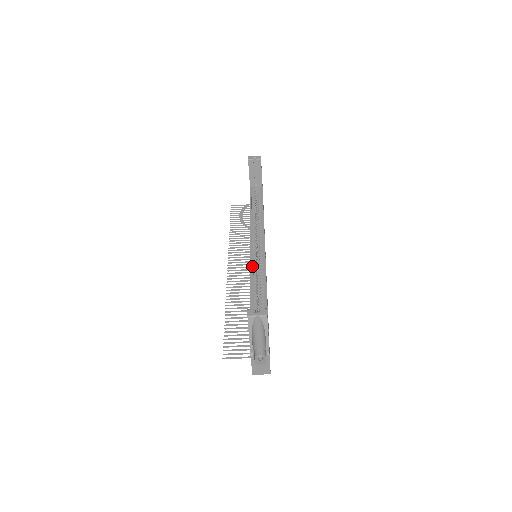
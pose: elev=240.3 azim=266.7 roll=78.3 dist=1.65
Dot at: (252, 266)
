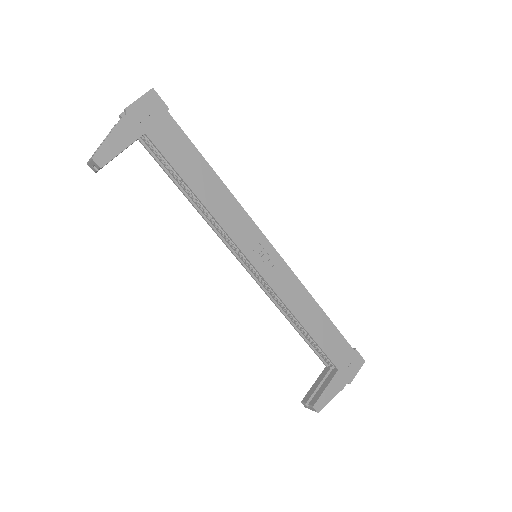
Dot at: (265, 290)
